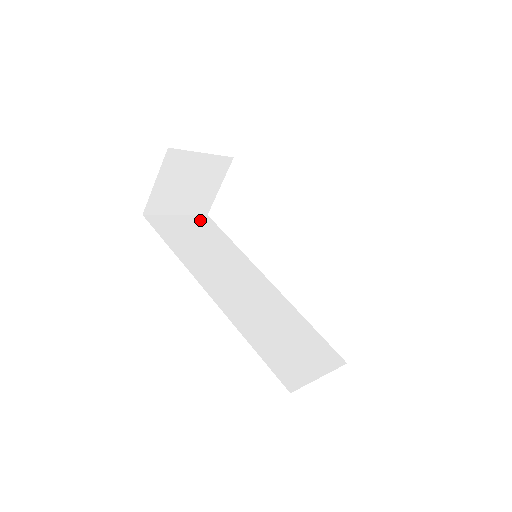
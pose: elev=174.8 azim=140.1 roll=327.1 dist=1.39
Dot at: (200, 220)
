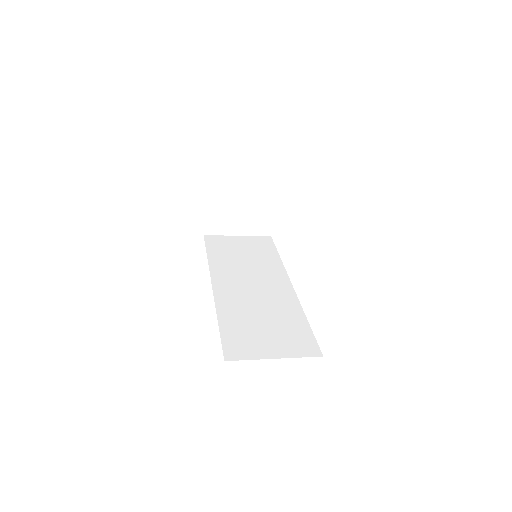
Dot at: (258, 239)
